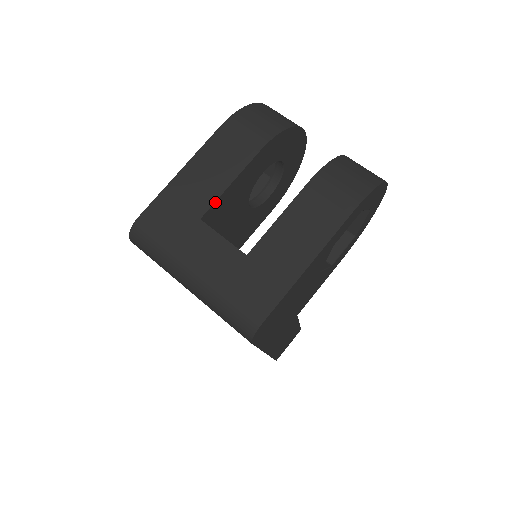
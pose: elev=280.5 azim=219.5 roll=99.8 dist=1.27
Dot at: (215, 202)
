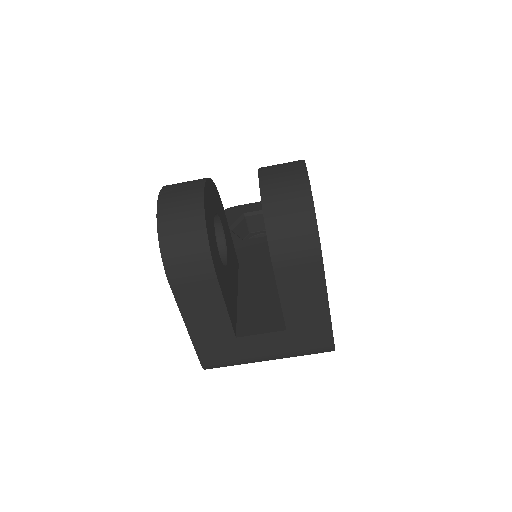
Dot at: (231, 323)
